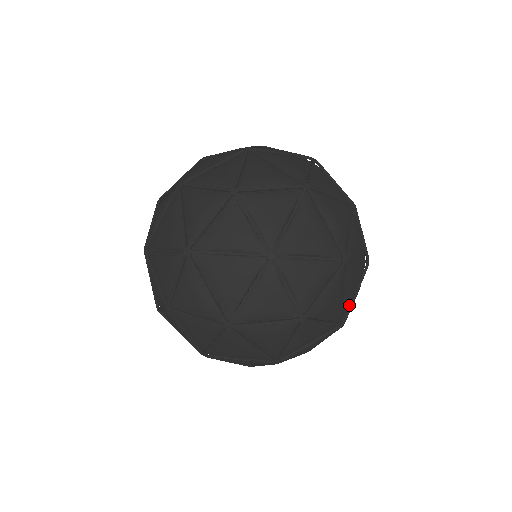
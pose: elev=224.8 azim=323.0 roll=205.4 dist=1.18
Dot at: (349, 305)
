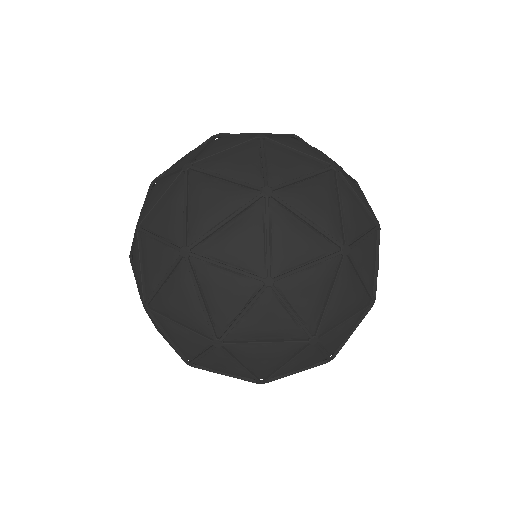
Dot at: (331, 323)
